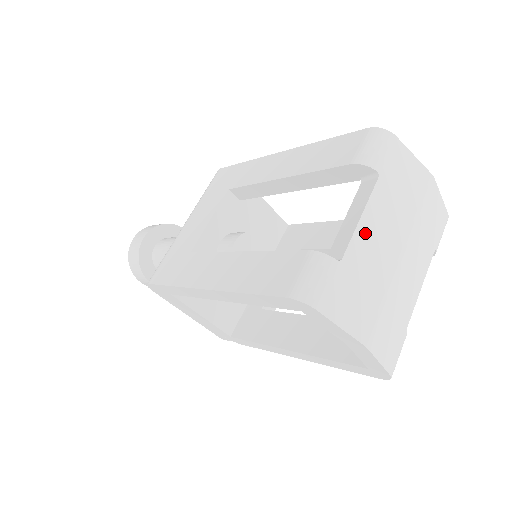
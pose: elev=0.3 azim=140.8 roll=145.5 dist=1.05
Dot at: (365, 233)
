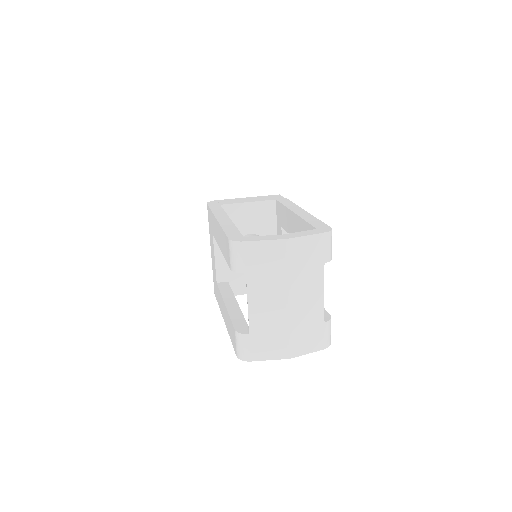
Dot at: (256, 310)
